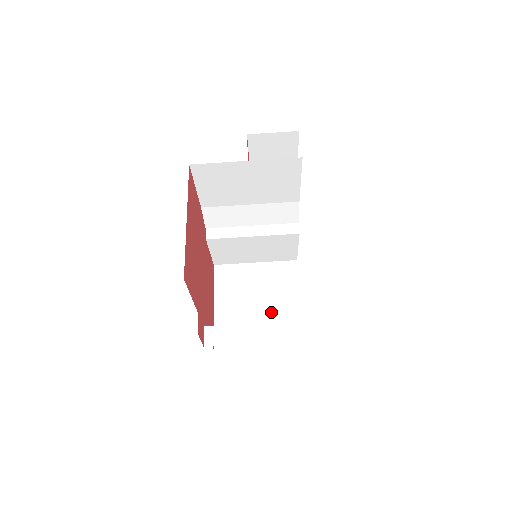
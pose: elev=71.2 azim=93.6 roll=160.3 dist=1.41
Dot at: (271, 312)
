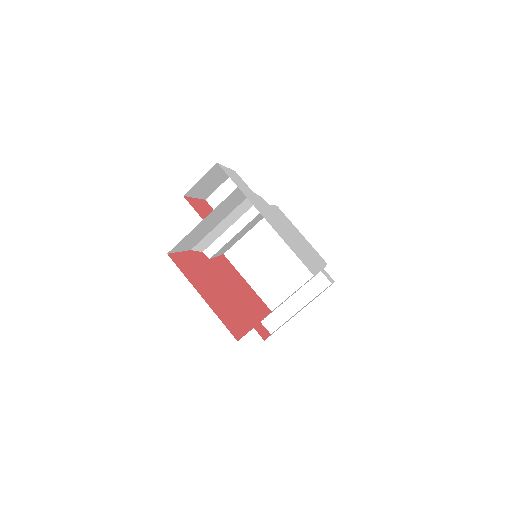
Dot at: (289, 259)
